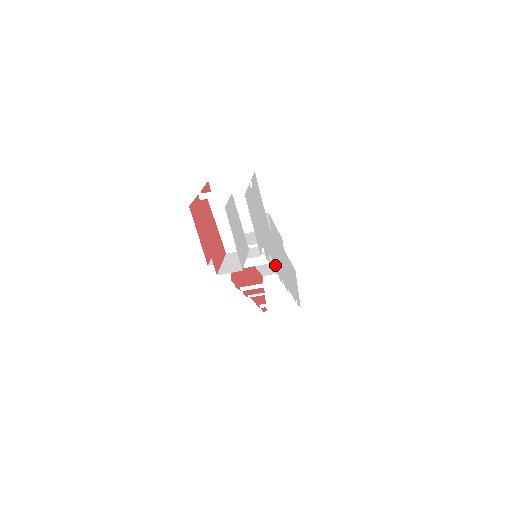
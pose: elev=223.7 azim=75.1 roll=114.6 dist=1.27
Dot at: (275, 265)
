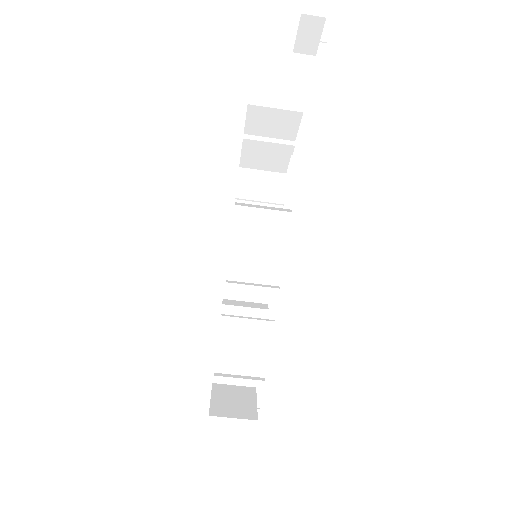
Dot at: occluded
